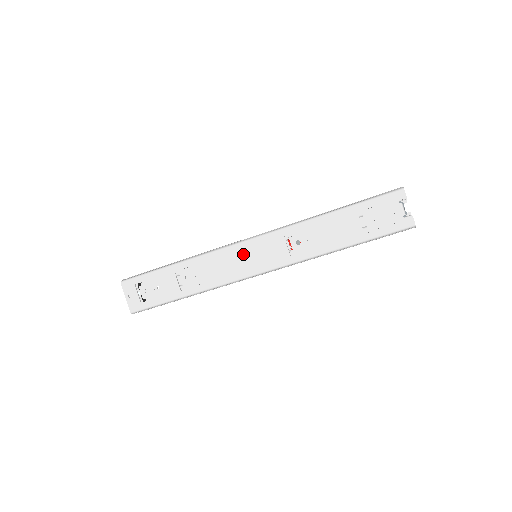
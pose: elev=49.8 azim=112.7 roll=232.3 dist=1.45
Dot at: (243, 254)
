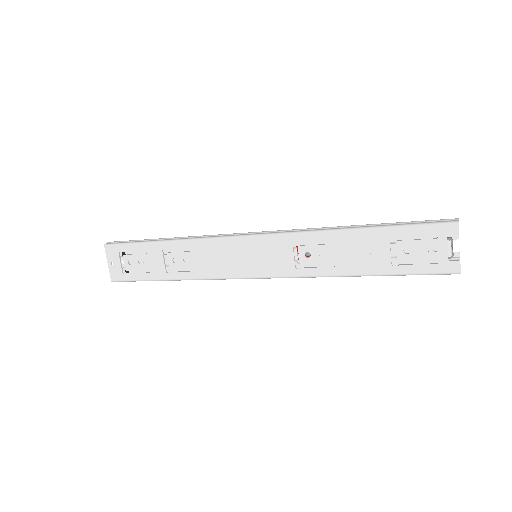
Dot at: (241, 251)
